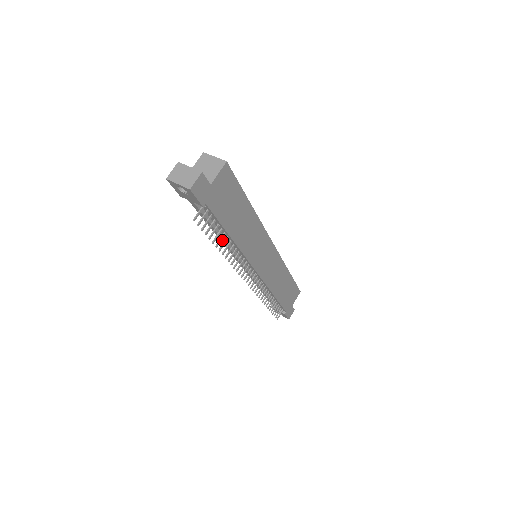
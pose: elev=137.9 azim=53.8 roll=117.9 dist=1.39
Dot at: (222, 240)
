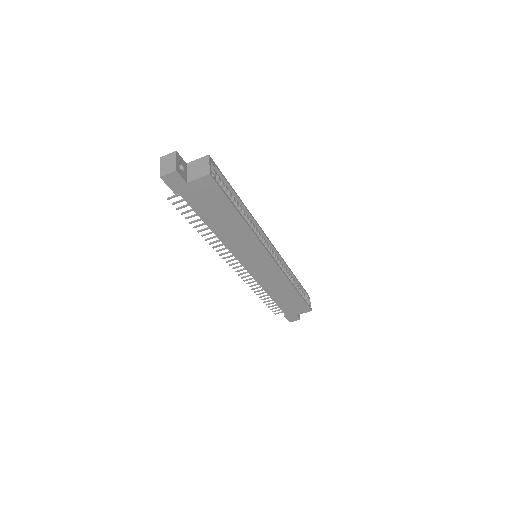
Dot at: occluded
